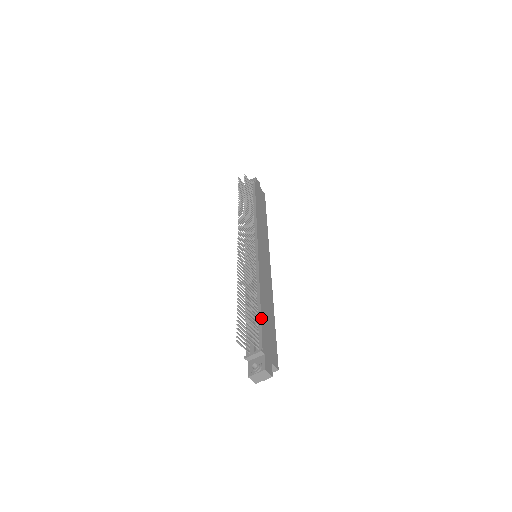
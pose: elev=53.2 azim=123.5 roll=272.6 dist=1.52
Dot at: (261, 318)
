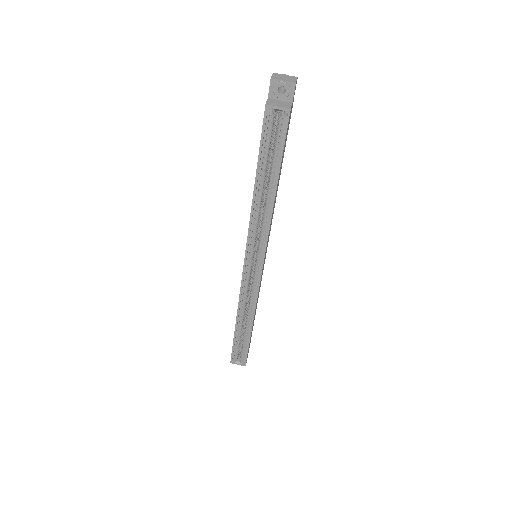
Dot at: occluded
